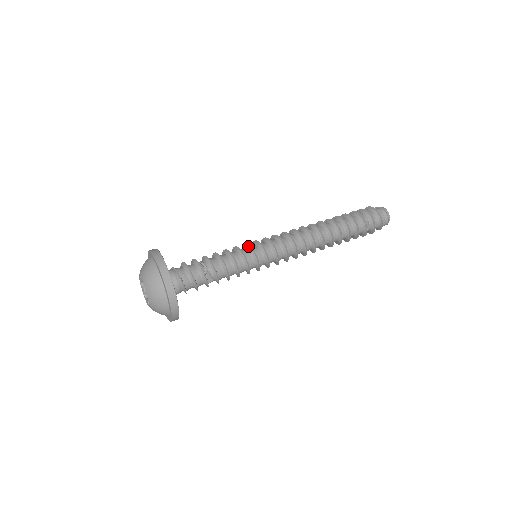
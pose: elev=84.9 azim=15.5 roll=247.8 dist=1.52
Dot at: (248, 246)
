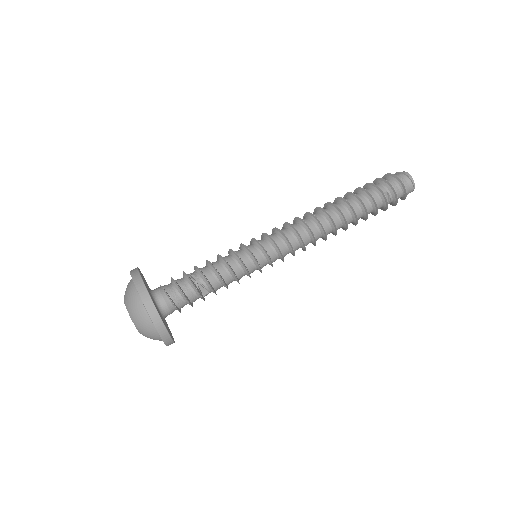
Dot at: (243, 246)
